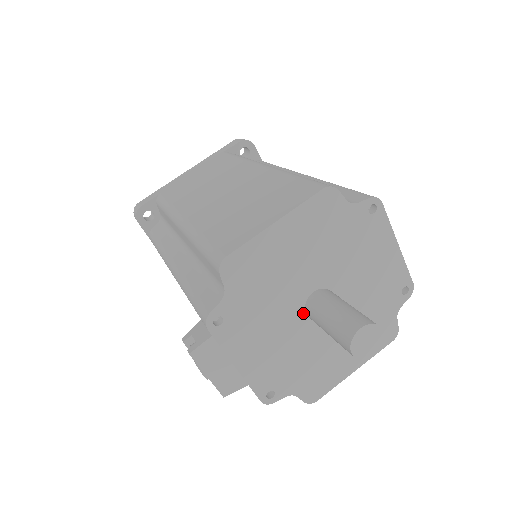
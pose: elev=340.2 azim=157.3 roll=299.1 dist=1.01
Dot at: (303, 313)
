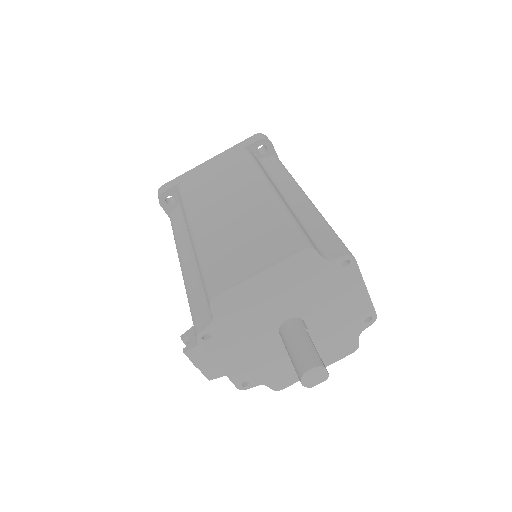
Dot at: (277, 333)
